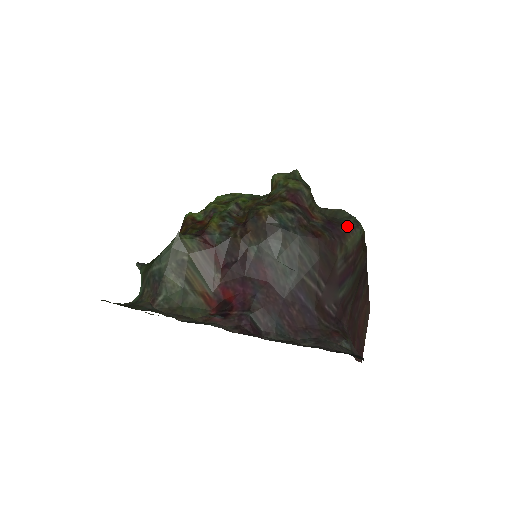
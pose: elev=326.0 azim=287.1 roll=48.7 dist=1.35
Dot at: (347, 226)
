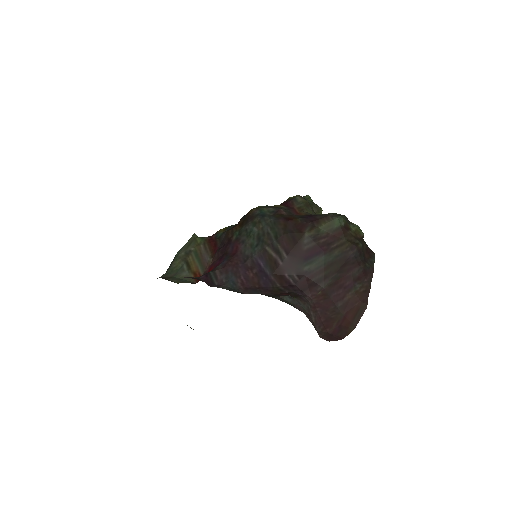
Dot at: (325, 215)
